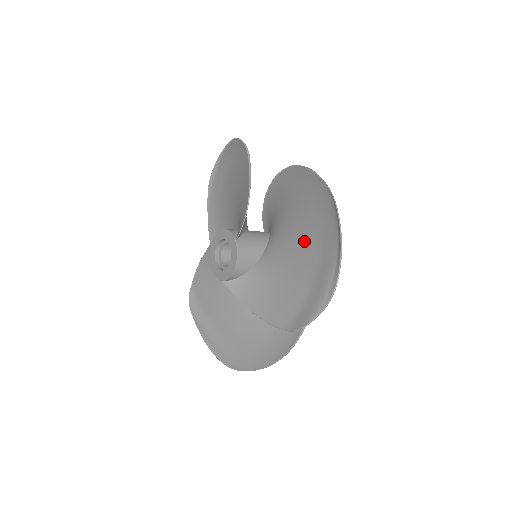
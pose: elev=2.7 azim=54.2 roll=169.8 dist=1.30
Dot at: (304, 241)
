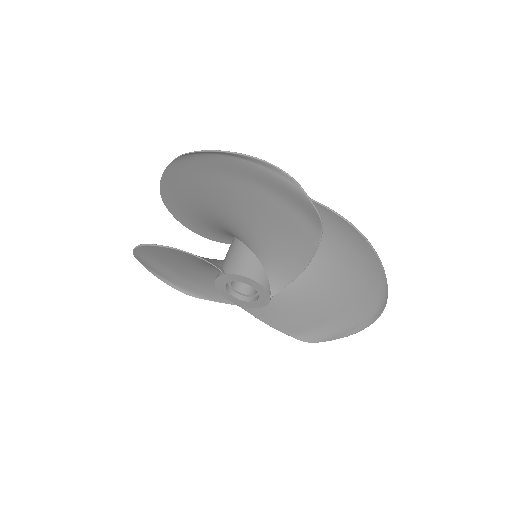
Dot at: (334, 293)
